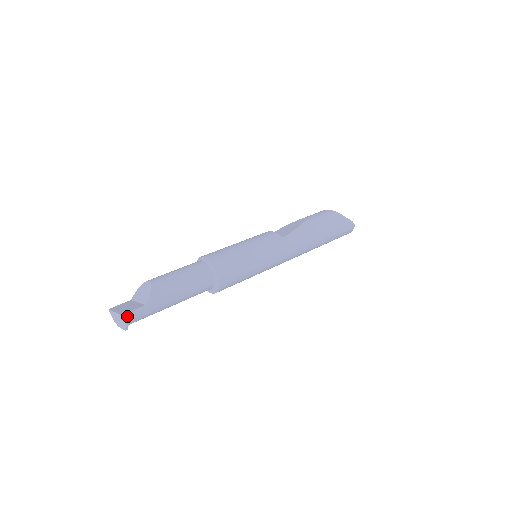
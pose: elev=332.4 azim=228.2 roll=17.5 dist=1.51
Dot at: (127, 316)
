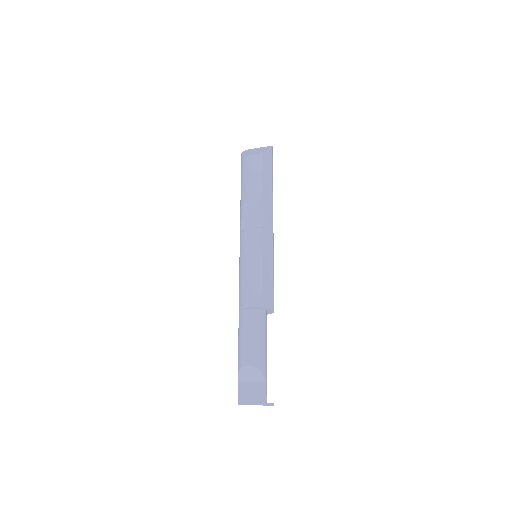
Dot at: occluded
